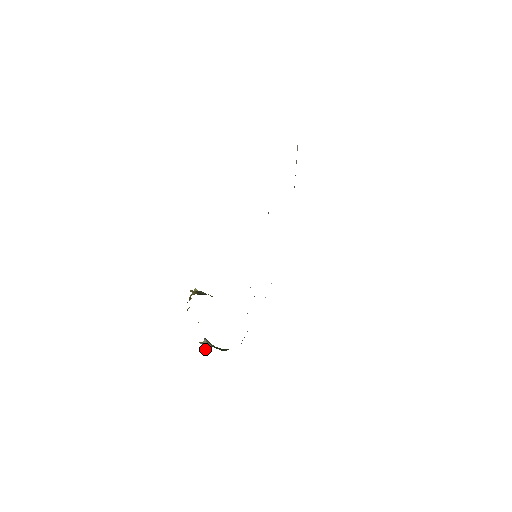
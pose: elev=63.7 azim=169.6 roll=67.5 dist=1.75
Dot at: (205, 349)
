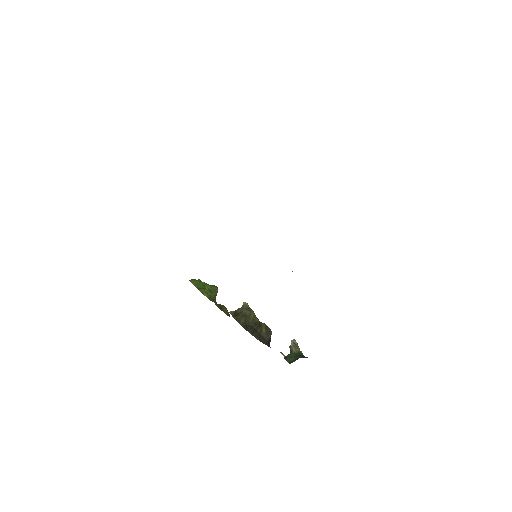
Dot at: occluded
